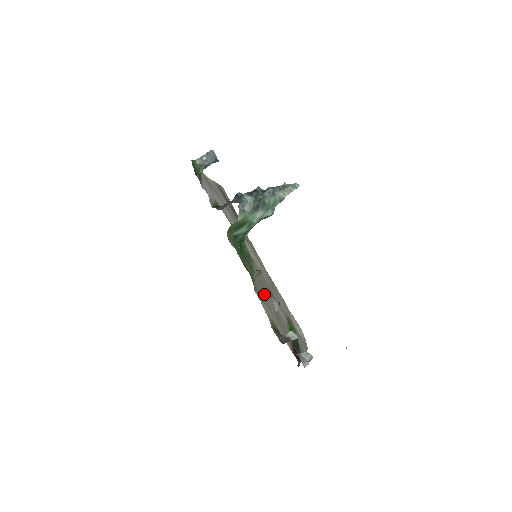
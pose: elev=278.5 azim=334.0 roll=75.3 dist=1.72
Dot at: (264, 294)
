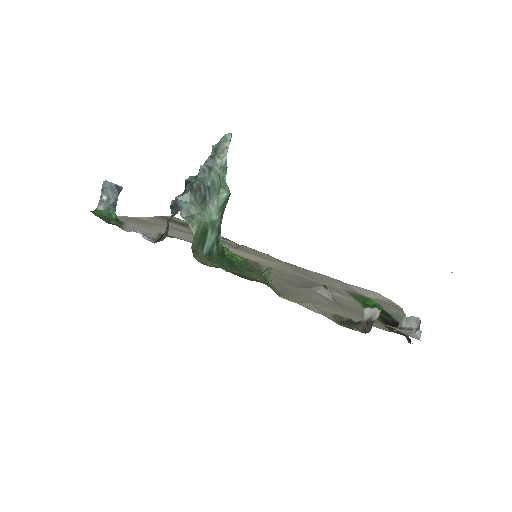
Dot at: (298, 291)
